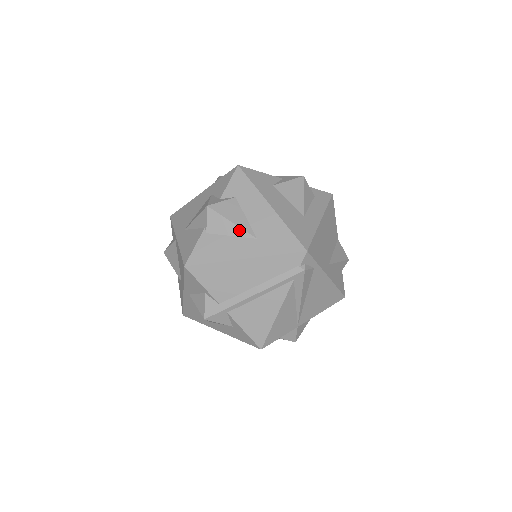
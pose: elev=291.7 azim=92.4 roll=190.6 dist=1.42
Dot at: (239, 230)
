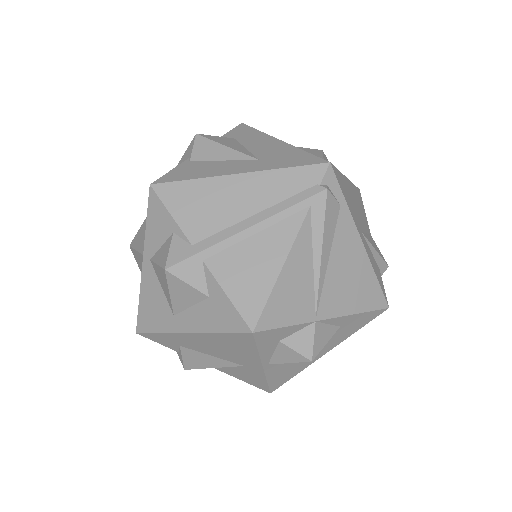
Dot at: (235, 153)
